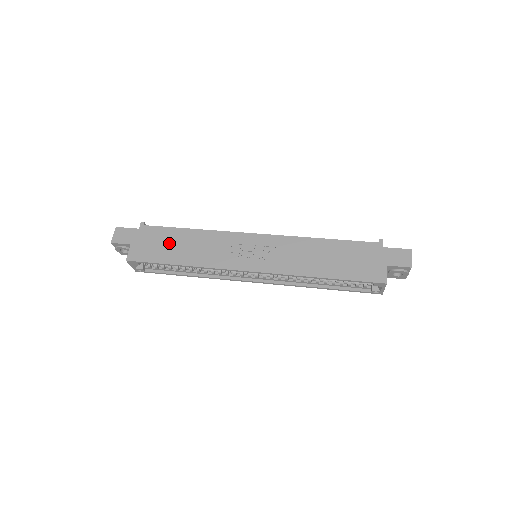
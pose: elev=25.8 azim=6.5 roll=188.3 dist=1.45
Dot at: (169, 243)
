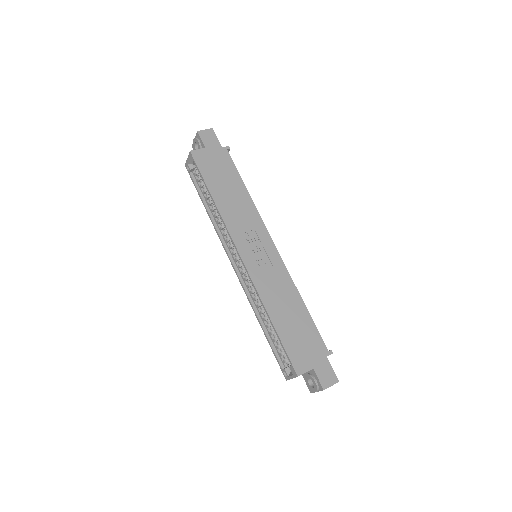
Dot at: (225, 178)
